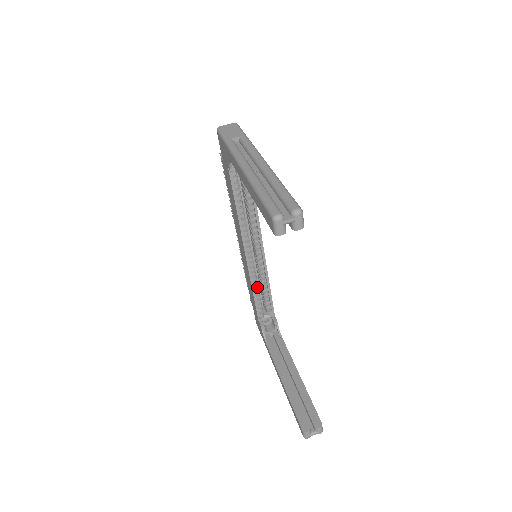
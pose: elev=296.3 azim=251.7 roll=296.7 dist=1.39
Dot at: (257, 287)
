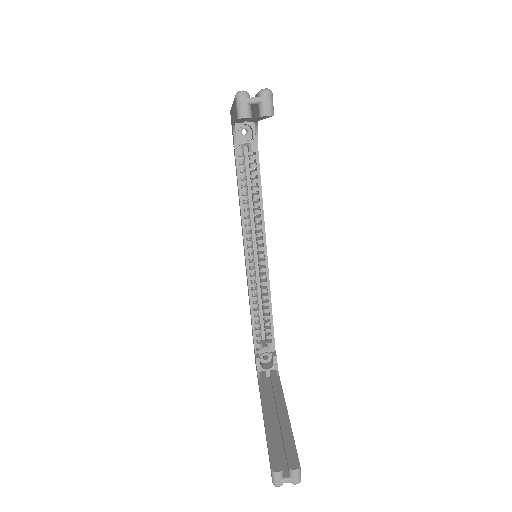
Dot at: (256, 304)
